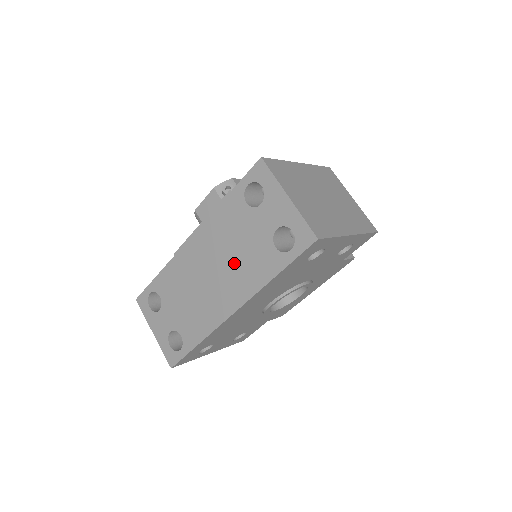
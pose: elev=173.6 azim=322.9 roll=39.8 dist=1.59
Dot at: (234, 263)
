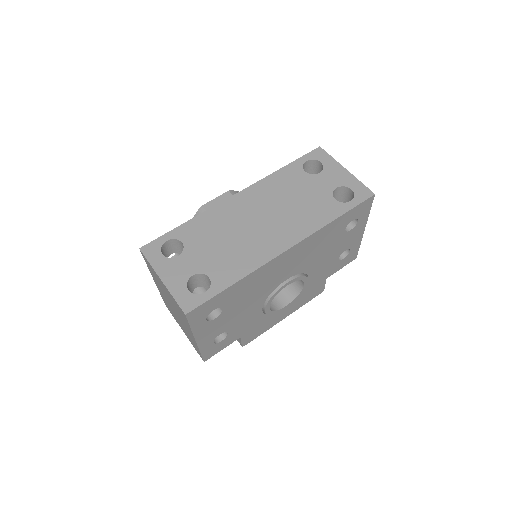
Dot at: (290, 211)
